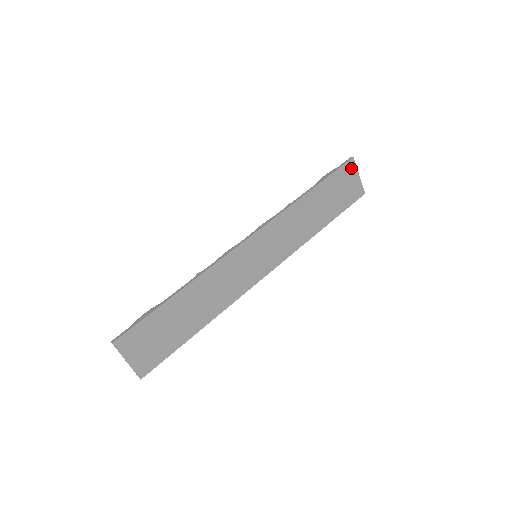
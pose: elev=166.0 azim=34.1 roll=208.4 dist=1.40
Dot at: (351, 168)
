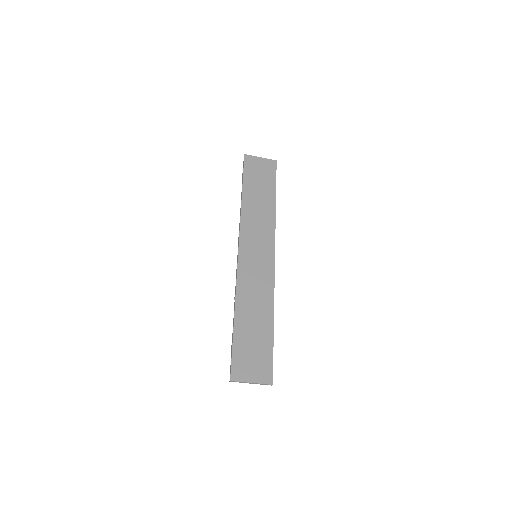
Dot at: (250, 160)
